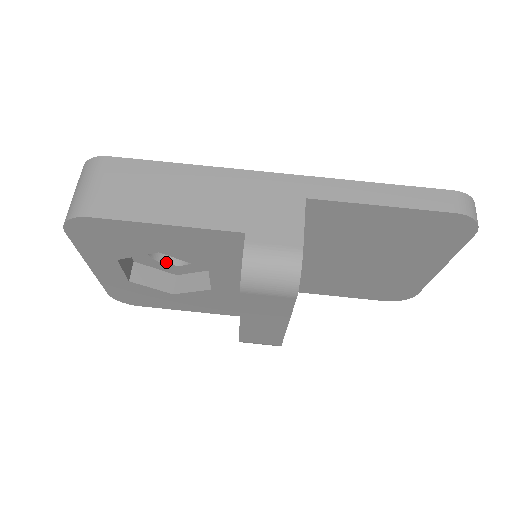
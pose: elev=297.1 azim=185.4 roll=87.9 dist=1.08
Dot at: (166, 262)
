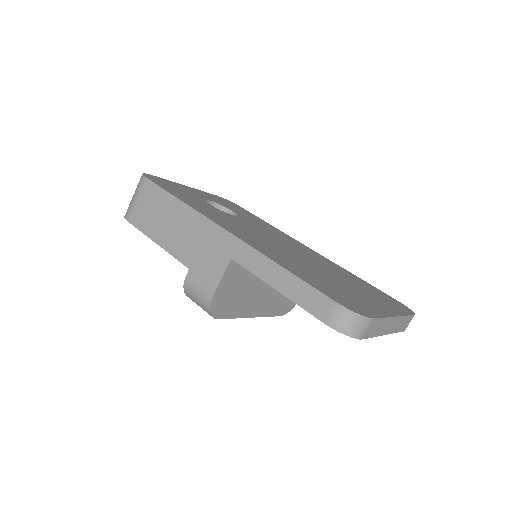
Dot at: occluded
